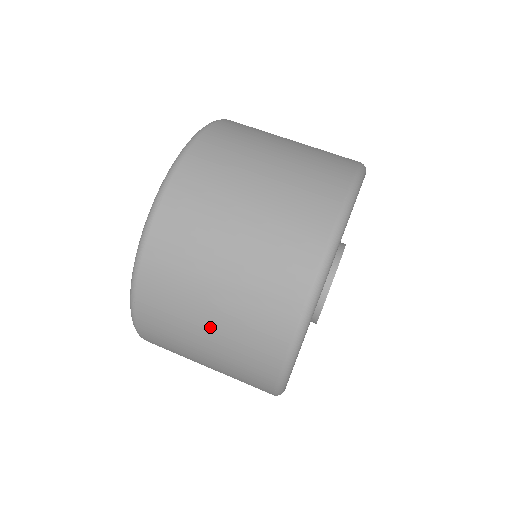
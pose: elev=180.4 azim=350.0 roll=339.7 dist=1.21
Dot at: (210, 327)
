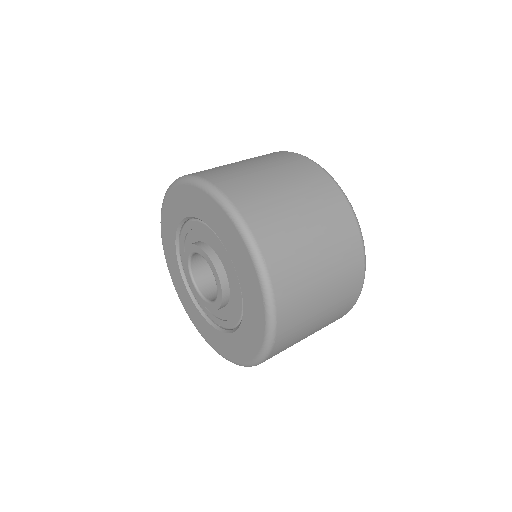
Dot at: (312, 231)
